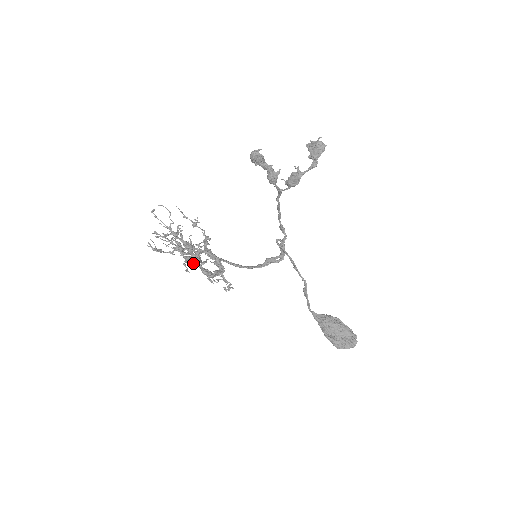
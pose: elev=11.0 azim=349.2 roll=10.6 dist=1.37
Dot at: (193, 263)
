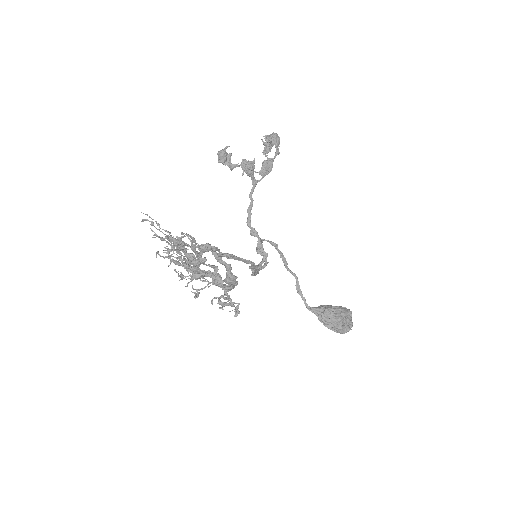
Dot at: (204, 281)
